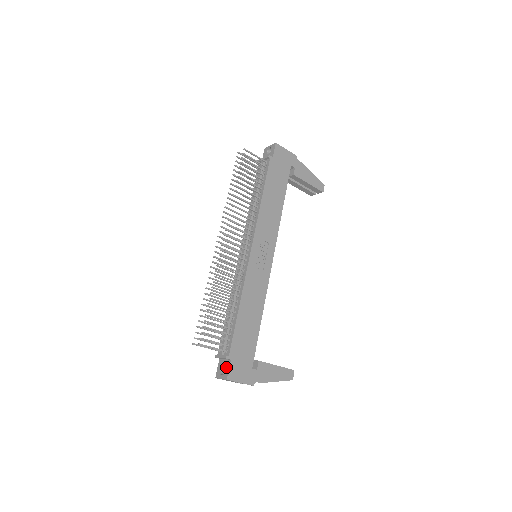
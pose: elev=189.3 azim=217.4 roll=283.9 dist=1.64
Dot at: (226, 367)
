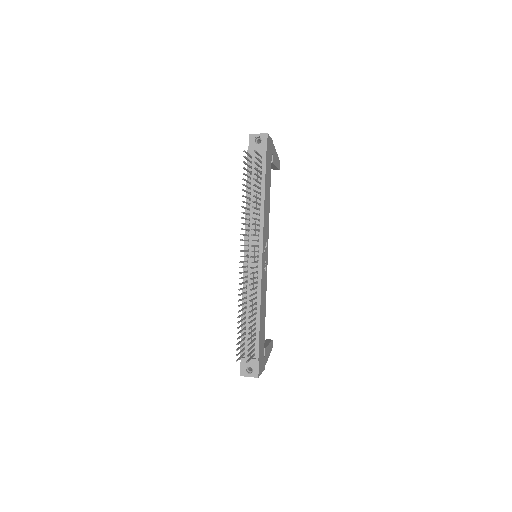
Dot at: (254, 367)
